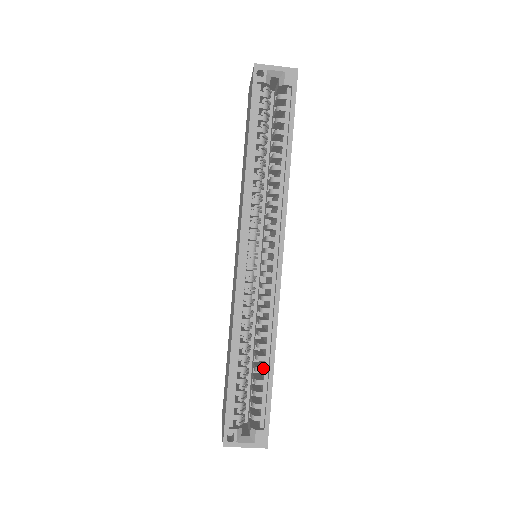
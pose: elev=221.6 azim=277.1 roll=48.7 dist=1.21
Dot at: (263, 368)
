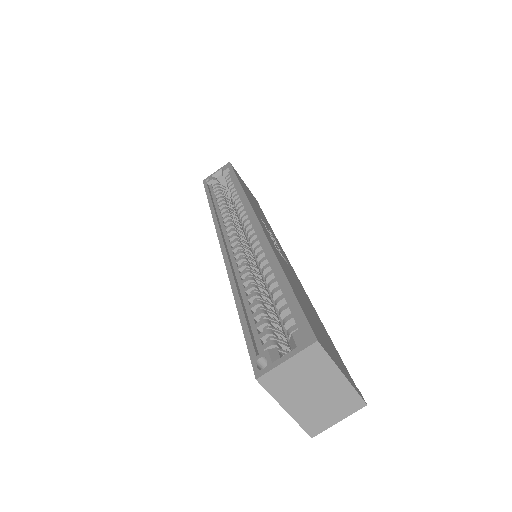
Dot at: (277, 287)
